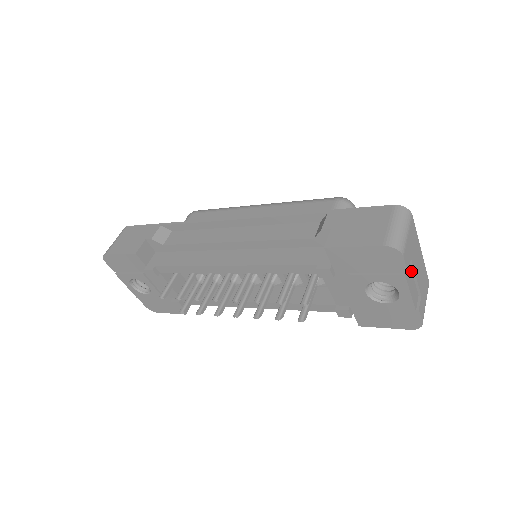
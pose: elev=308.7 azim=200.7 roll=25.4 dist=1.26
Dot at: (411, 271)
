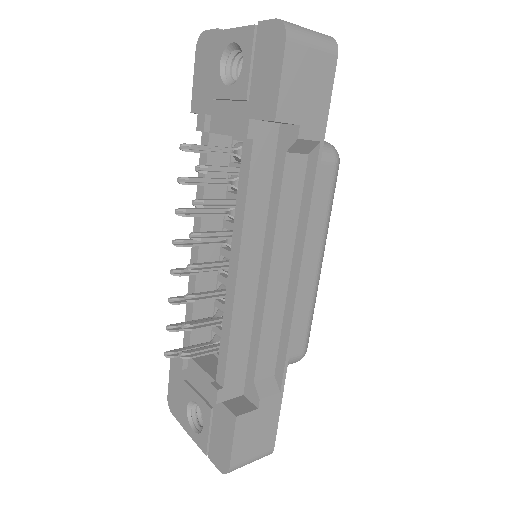
Dot at: occluded
